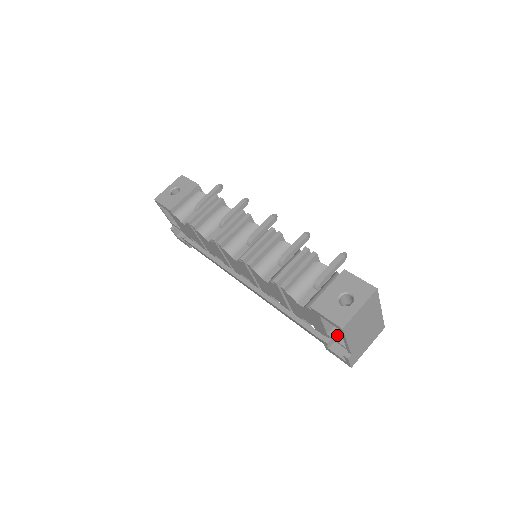
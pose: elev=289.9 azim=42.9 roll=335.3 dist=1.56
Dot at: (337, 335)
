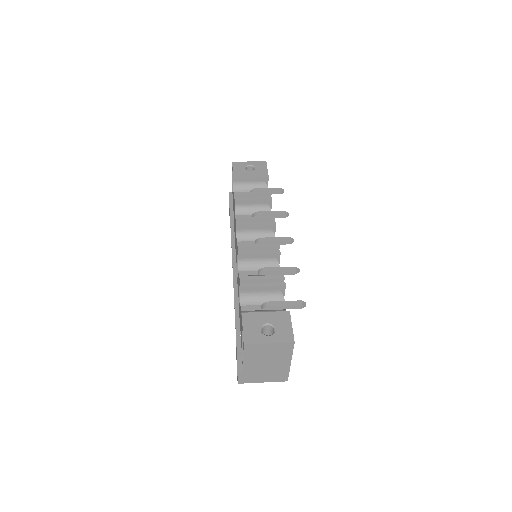
Dot at: occluded
